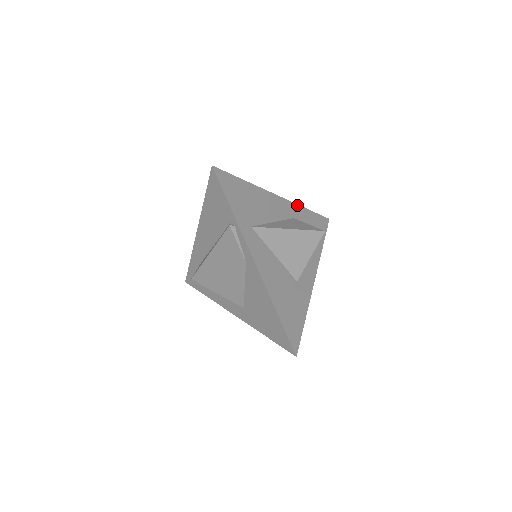
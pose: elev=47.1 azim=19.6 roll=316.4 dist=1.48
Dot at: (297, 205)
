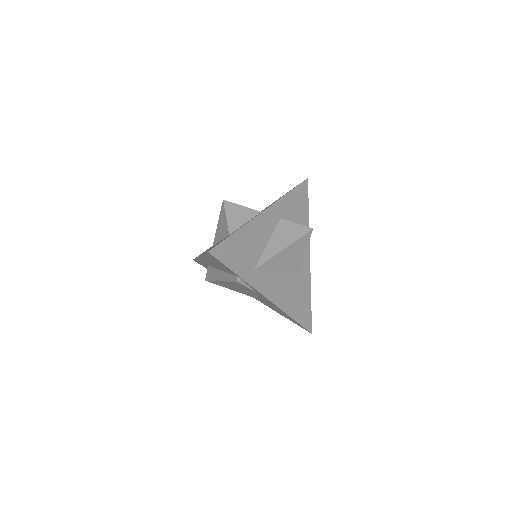
Dot at: (280, 200)
